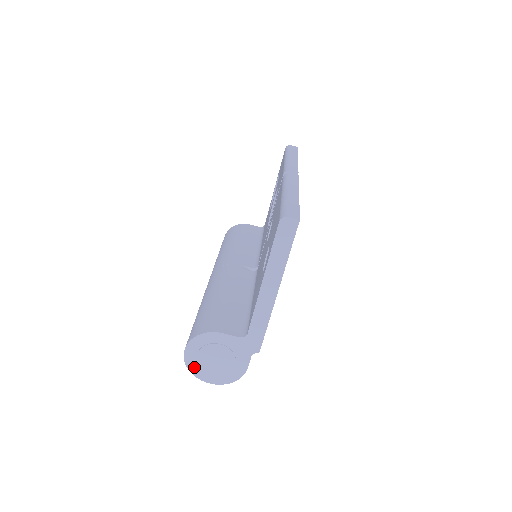
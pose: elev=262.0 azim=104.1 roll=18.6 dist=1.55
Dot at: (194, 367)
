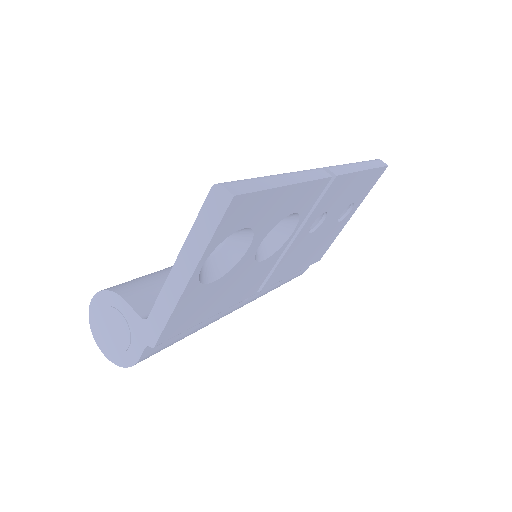
Dot at: (95, 325)
